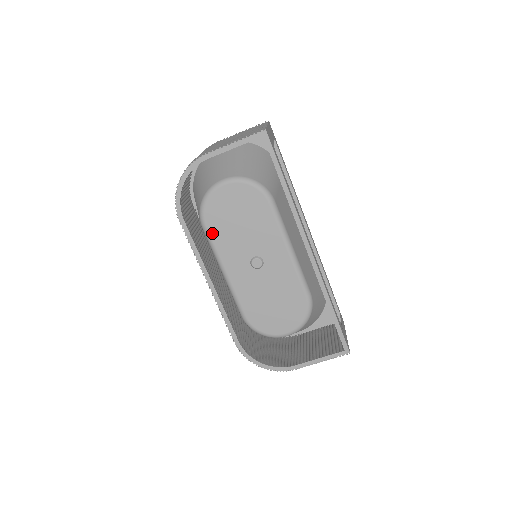
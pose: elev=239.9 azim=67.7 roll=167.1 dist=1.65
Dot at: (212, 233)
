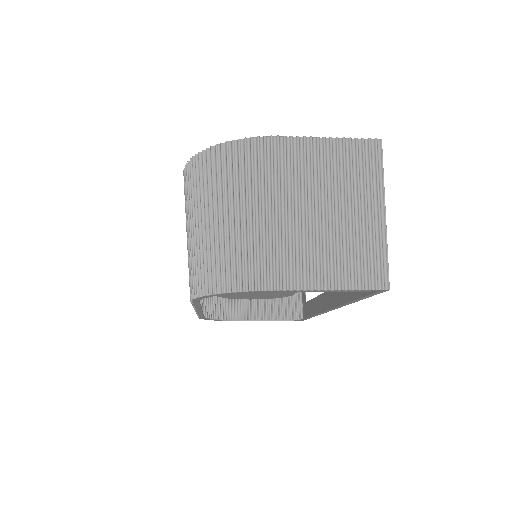
Dot at: occluded
